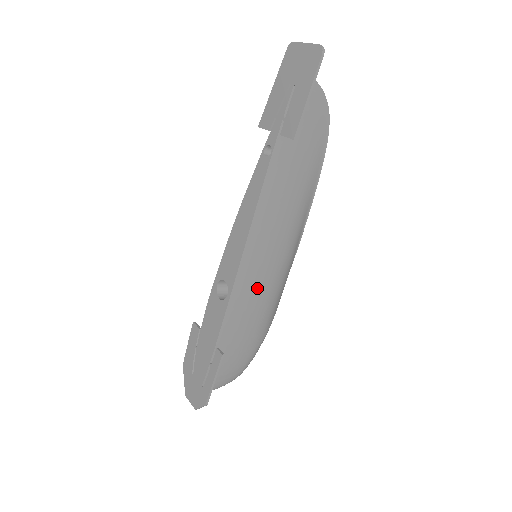
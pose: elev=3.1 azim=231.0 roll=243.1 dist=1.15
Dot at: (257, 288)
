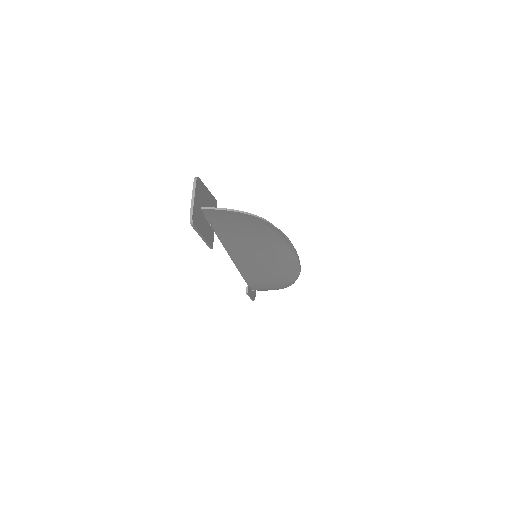
Dot at: (262, 271)
